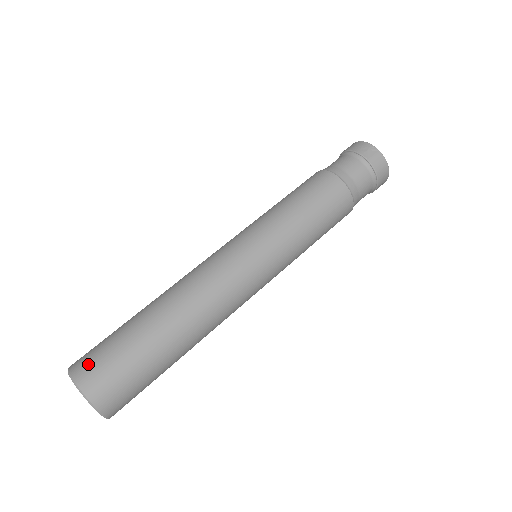
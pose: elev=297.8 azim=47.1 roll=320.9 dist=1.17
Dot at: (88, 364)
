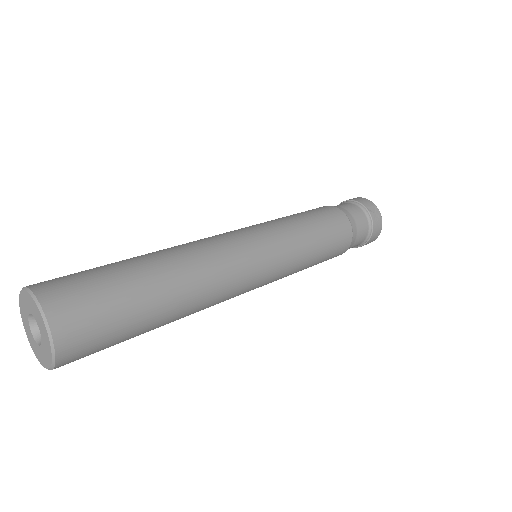
Dot at: occluded
